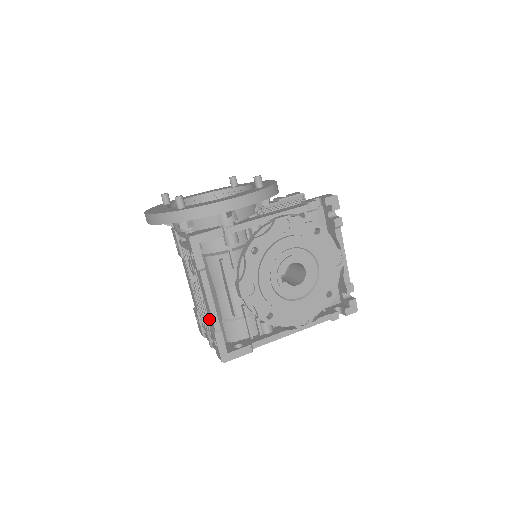
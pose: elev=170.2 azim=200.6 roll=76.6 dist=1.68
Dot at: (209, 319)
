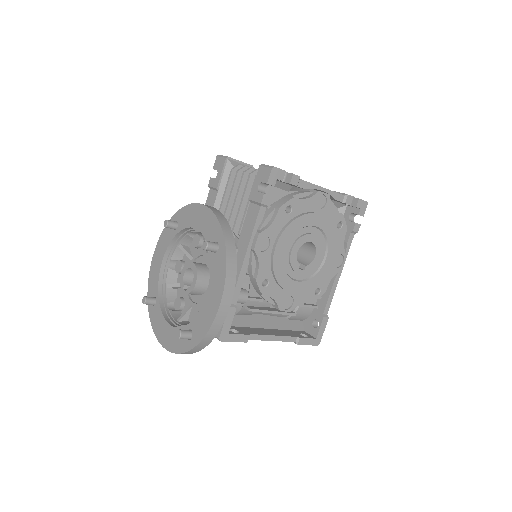
Dot at: occluded
